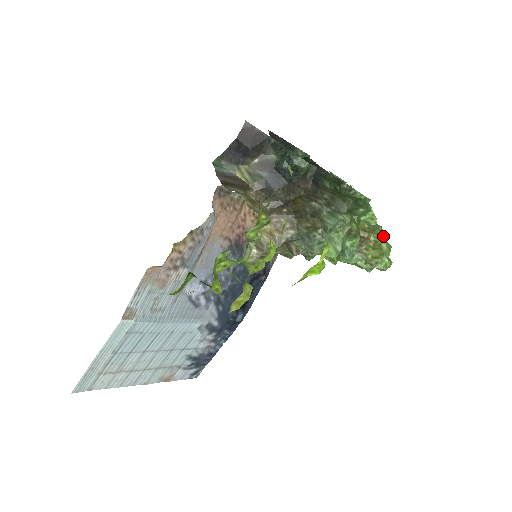
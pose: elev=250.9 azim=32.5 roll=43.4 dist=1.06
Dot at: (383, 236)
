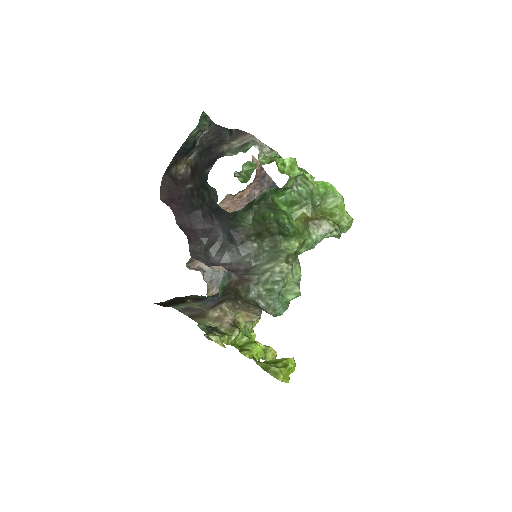
Dot at: (327, 196)
